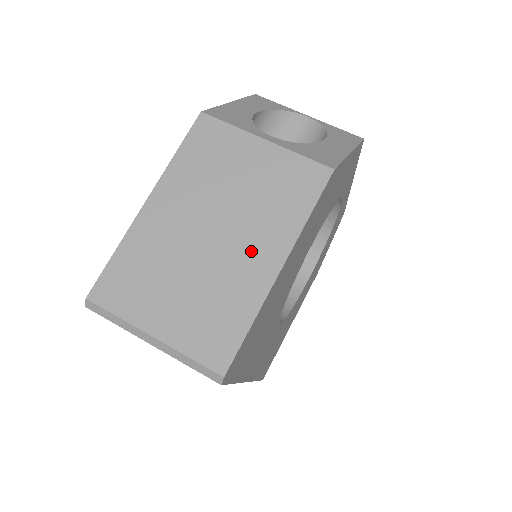
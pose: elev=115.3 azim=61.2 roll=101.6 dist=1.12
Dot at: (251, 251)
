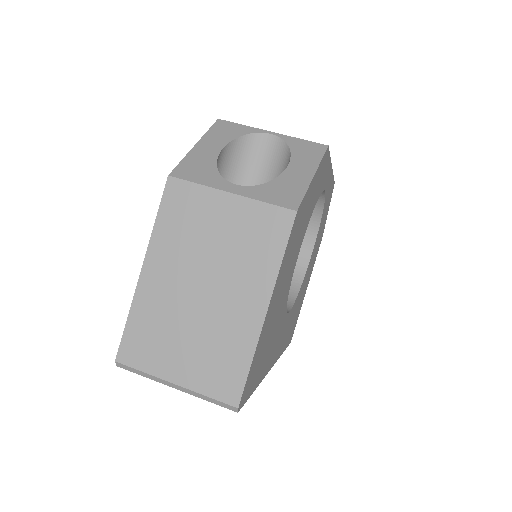
Dot at: (238, 300)
